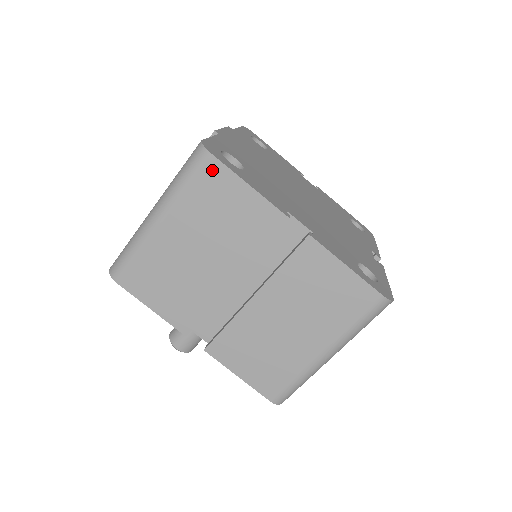
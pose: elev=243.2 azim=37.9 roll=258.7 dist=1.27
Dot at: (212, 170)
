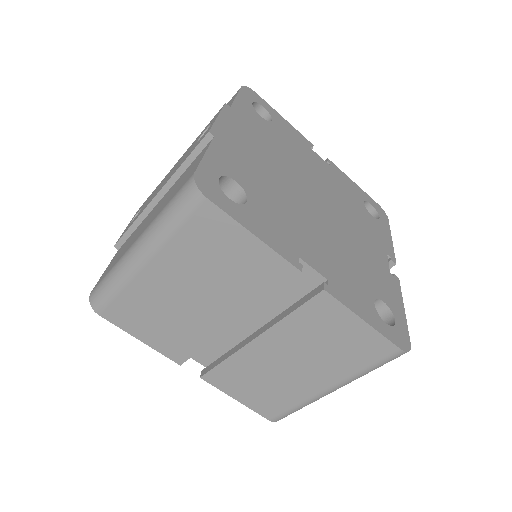
Dot at: (208, 216)
